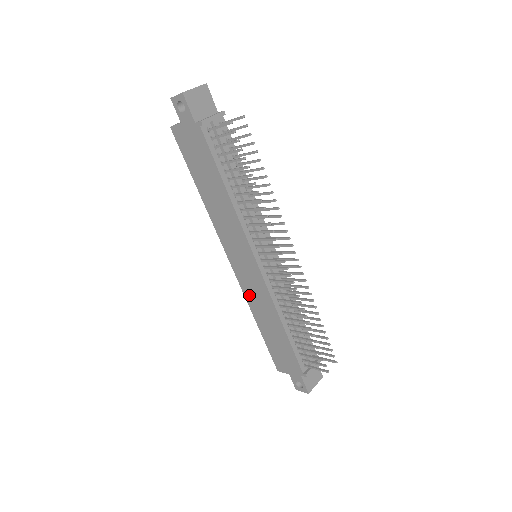
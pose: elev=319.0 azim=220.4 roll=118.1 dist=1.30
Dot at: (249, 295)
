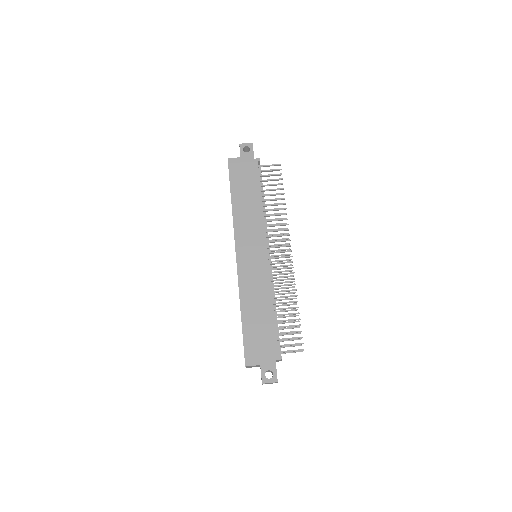
Dot at: (245, 283)
